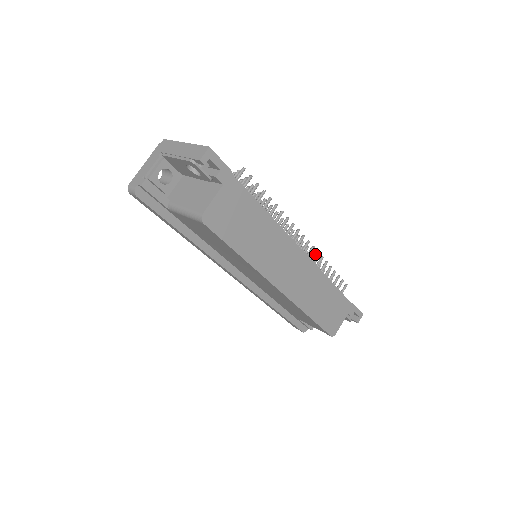
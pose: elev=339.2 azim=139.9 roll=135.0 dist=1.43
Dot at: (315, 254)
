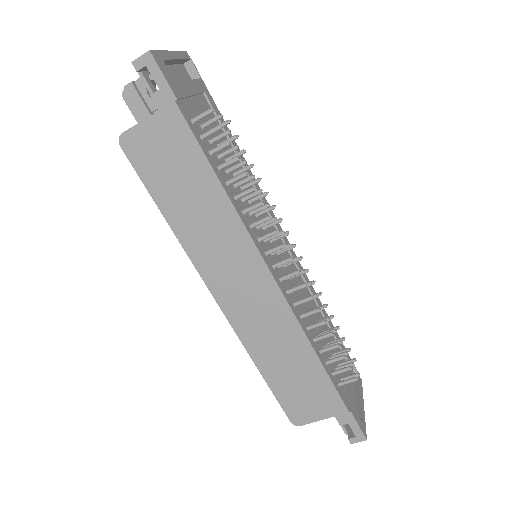
Dot at: (307, 297)
